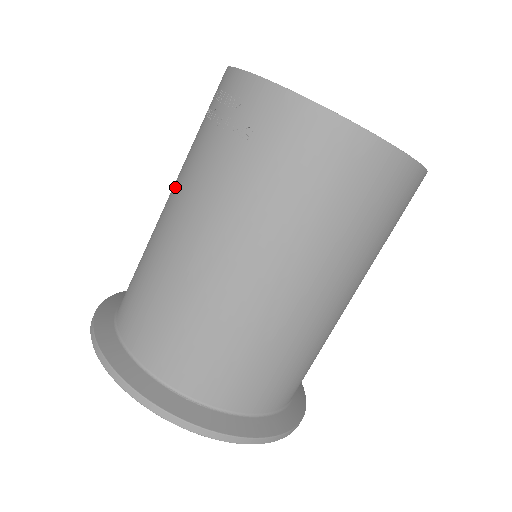
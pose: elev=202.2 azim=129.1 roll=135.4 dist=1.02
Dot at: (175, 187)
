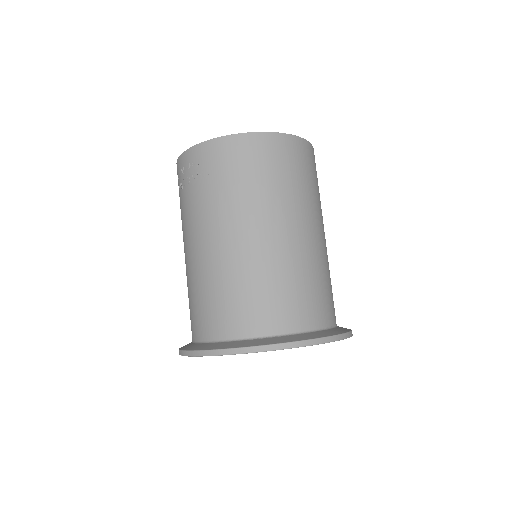
Dot at: (185, 236)
